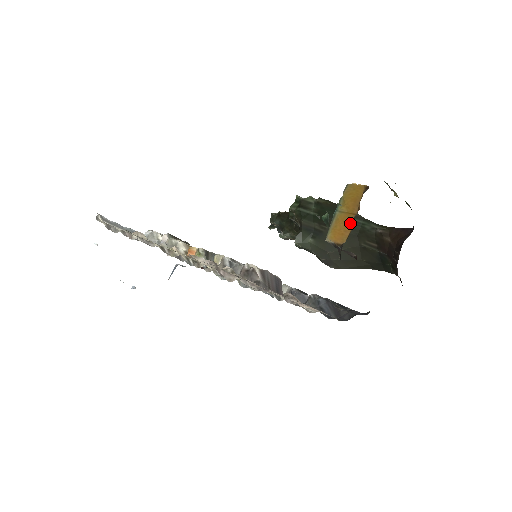
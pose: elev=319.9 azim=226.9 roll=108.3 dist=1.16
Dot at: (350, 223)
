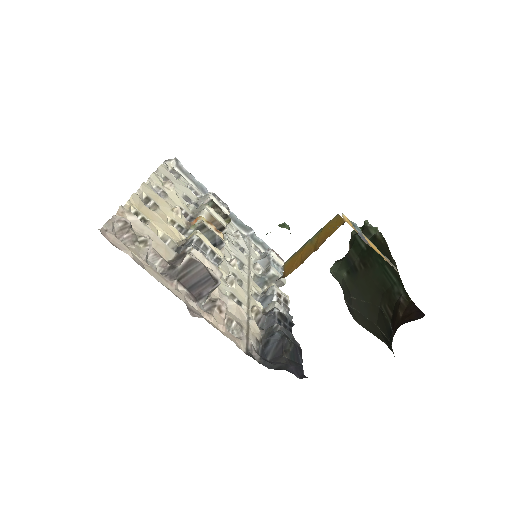
Dot at: (304, 258)
